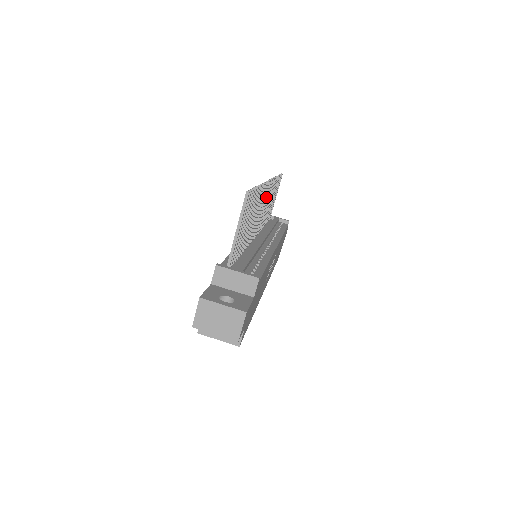
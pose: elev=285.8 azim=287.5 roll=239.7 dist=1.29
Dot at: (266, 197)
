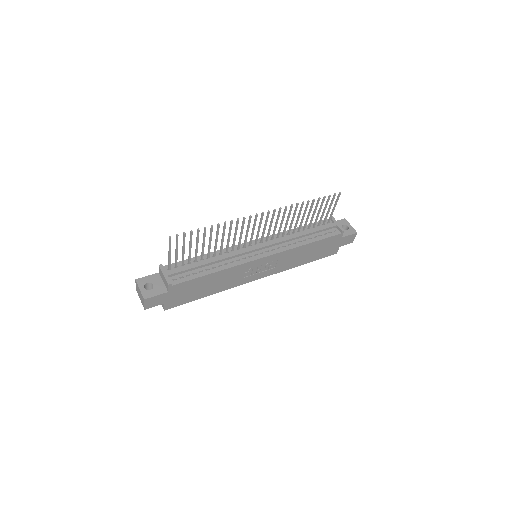
Dot at: (266, 221)
